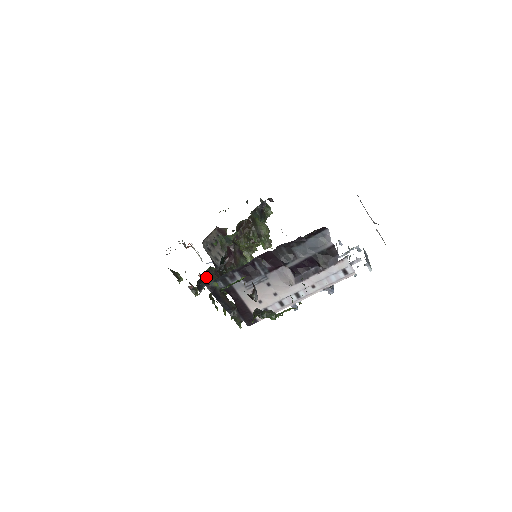
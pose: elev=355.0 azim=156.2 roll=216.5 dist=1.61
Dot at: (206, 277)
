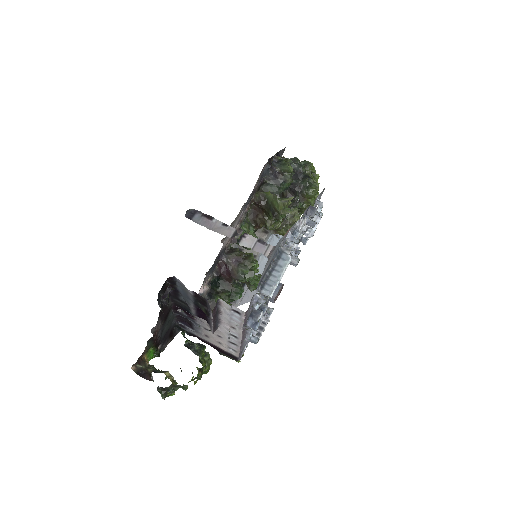
Dot at: occluded
